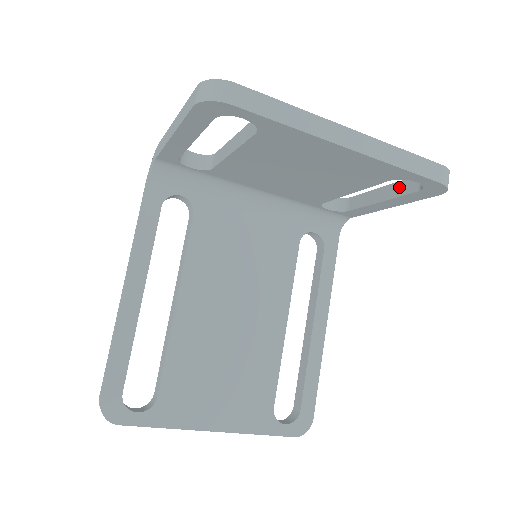
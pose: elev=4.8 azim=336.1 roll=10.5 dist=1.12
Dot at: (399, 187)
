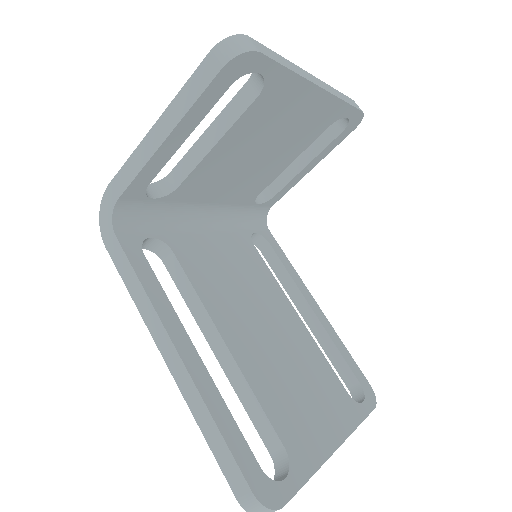
Dot at: (319, 142)
